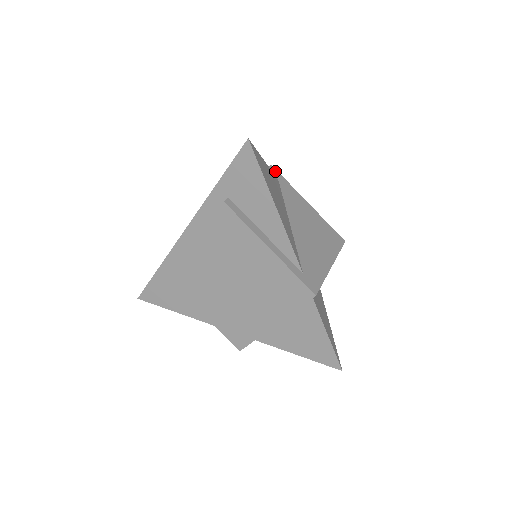
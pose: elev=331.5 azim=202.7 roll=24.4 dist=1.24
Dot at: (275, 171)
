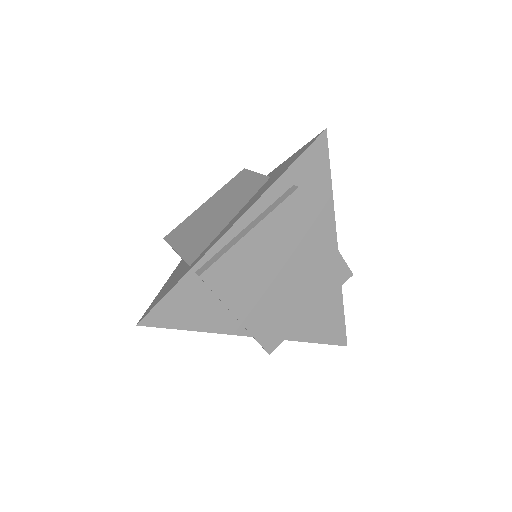
Dot at: occluded
